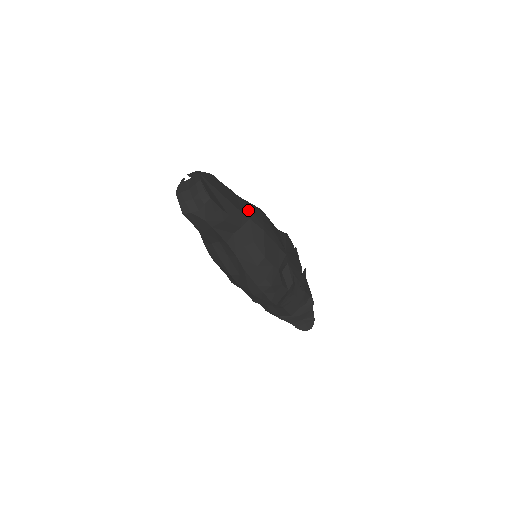
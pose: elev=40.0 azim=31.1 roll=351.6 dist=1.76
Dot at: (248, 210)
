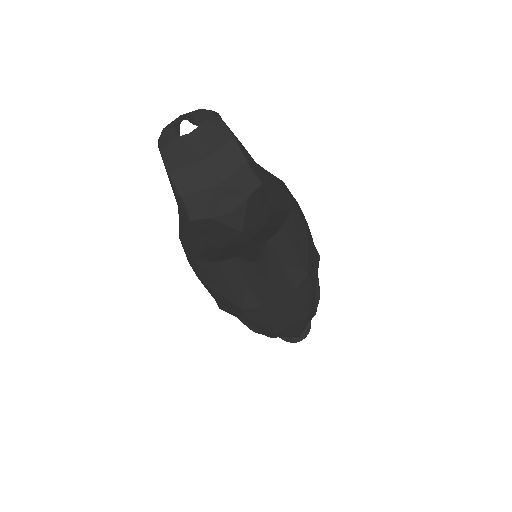
Dot at: (282, 188)
